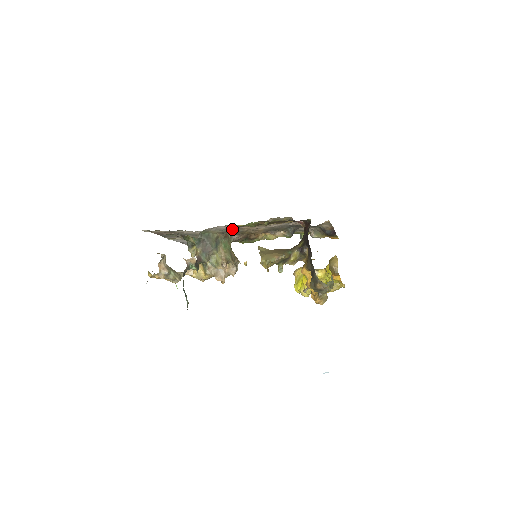
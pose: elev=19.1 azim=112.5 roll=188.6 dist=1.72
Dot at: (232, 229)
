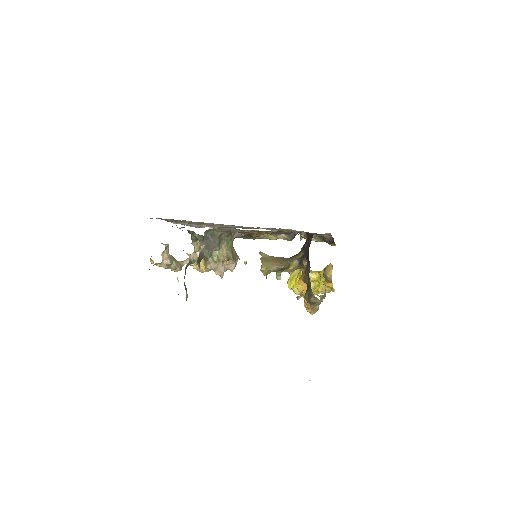
Dot at: occluded
